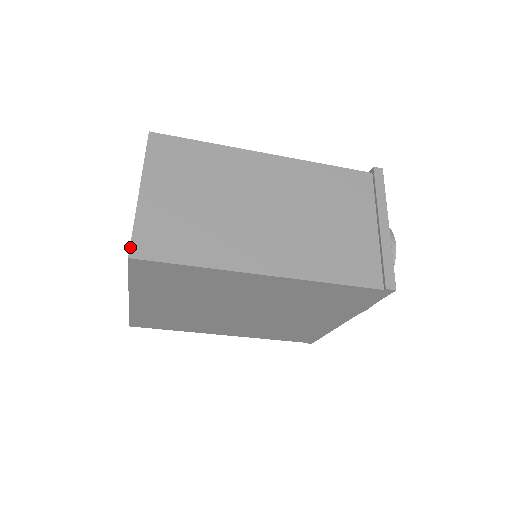
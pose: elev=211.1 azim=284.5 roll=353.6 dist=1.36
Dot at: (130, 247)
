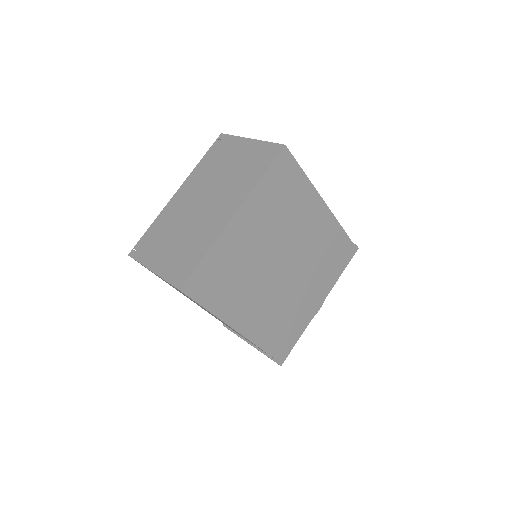
Dot at: (280, 144)
